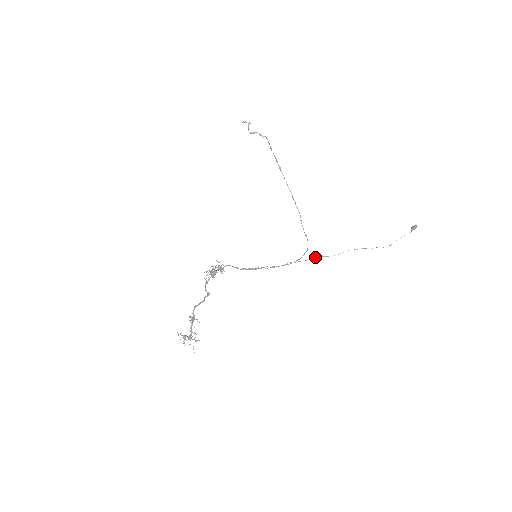
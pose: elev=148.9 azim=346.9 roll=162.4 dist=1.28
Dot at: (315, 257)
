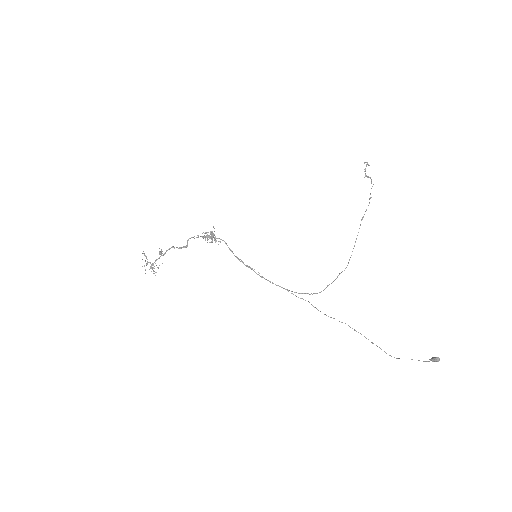
Dot at: occluded
